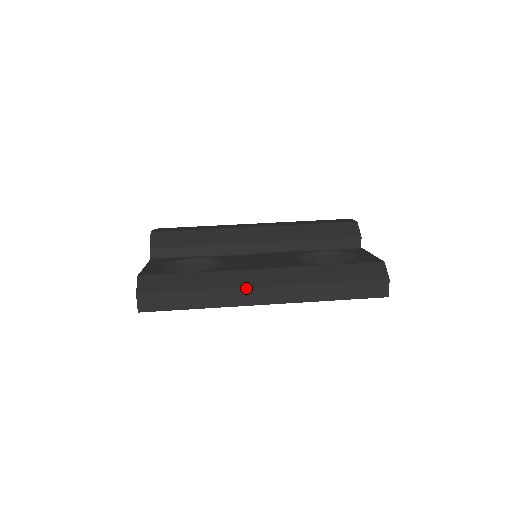
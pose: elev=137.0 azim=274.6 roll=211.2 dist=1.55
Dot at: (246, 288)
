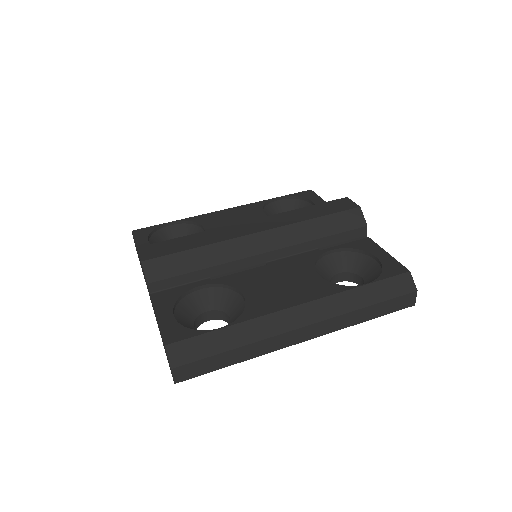
Dot at: (285, 333)
